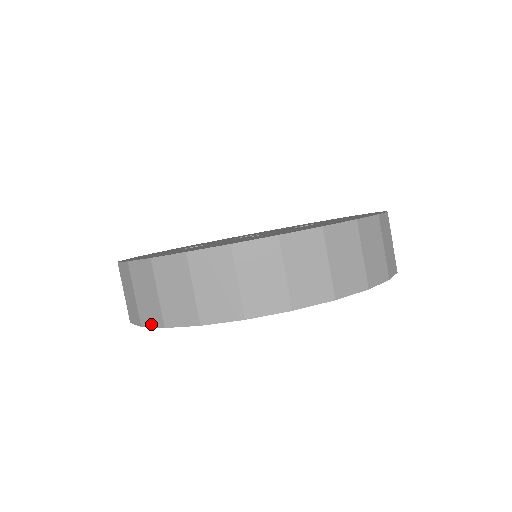
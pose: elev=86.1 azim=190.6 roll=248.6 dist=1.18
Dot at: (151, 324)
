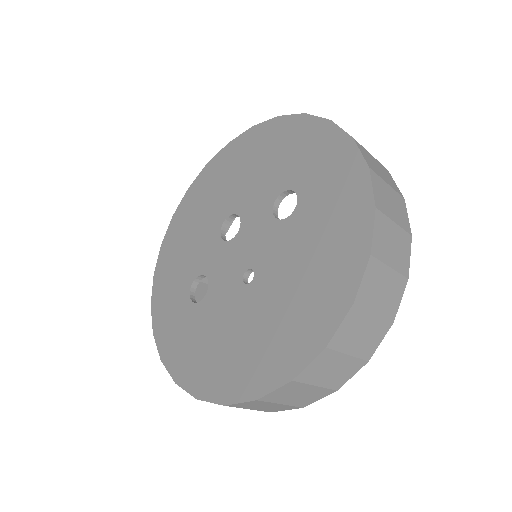
Dot at: occluded
